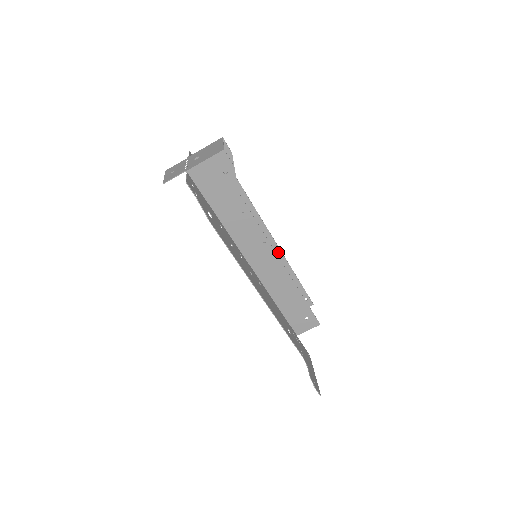
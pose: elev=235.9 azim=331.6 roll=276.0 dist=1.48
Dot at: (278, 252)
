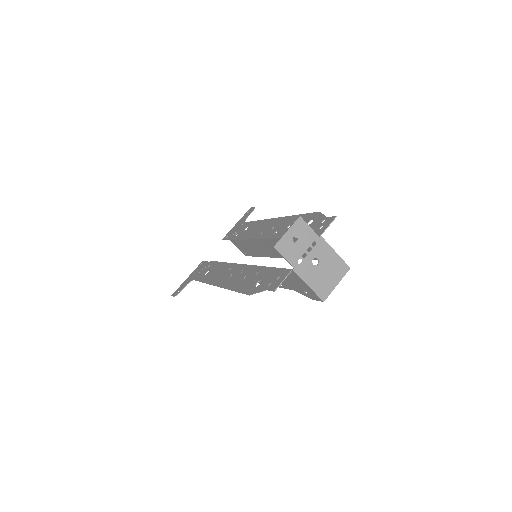
Dot at: (272, 255)
